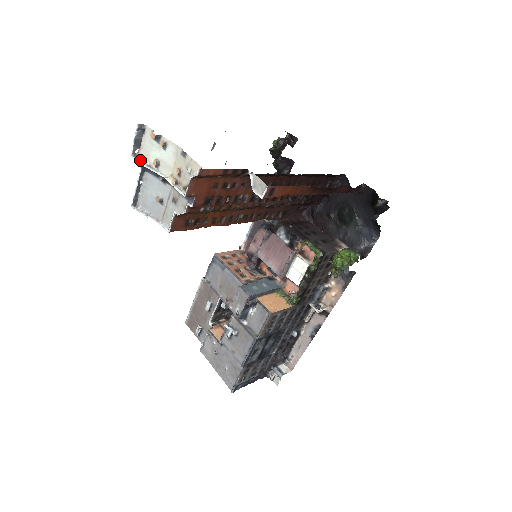
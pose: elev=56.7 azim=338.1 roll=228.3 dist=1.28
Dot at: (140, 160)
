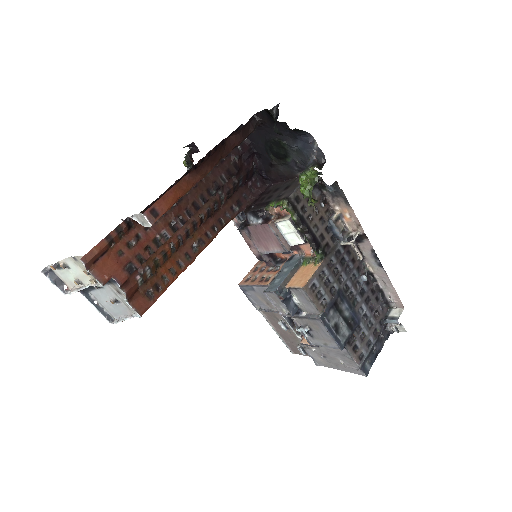
Dot at: (71, 291)
